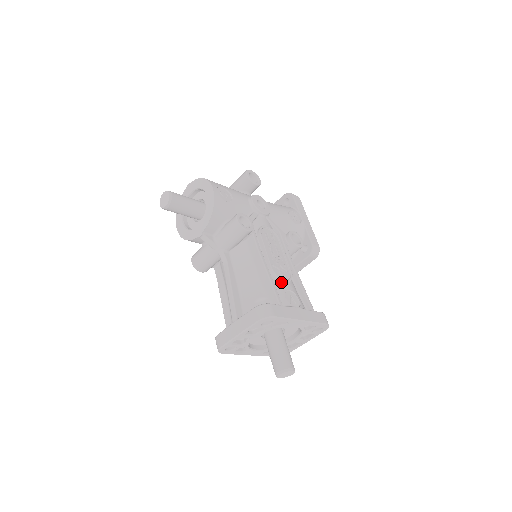
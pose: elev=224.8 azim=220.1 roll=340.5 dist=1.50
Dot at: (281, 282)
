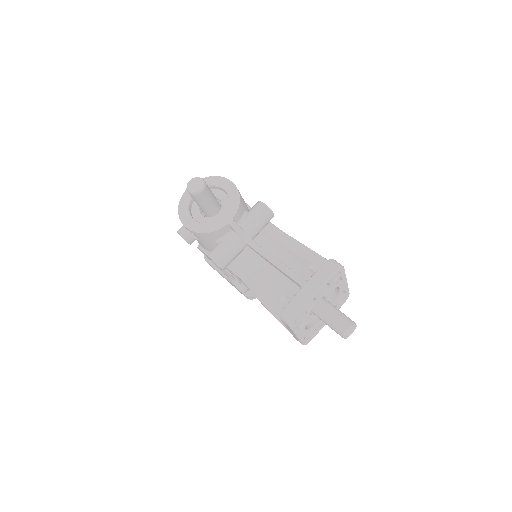
Dot at: occluded
